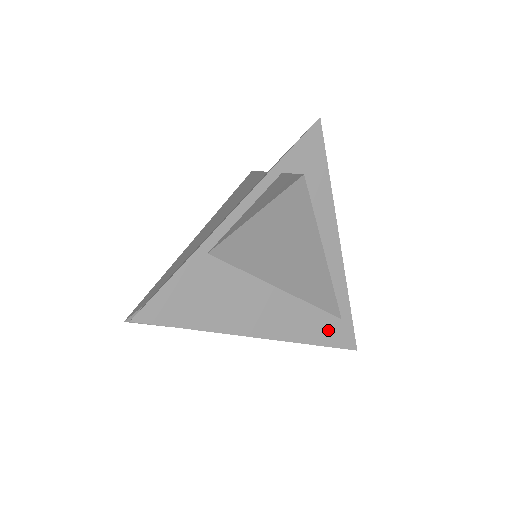
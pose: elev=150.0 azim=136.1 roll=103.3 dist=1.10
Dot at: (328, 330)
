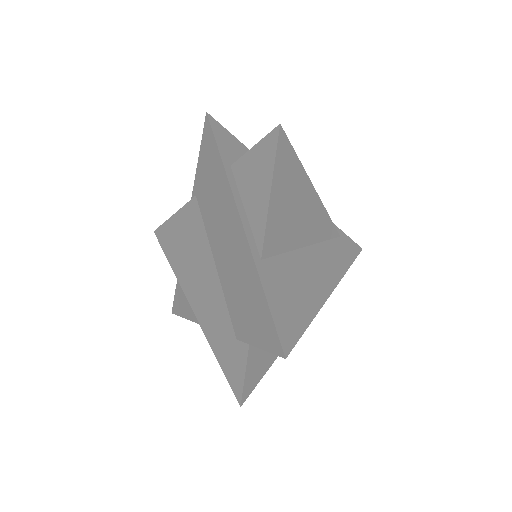
Dot at: (344, 250)
